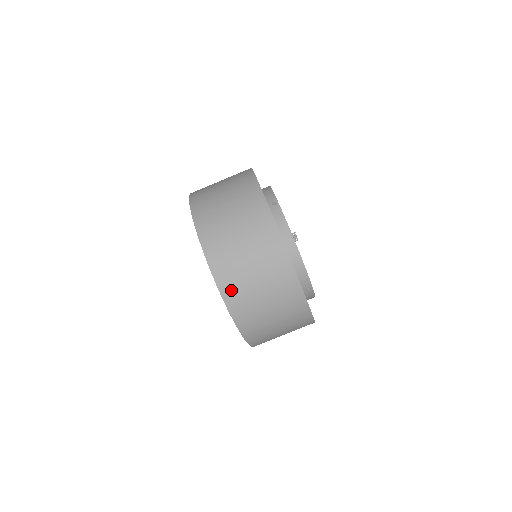
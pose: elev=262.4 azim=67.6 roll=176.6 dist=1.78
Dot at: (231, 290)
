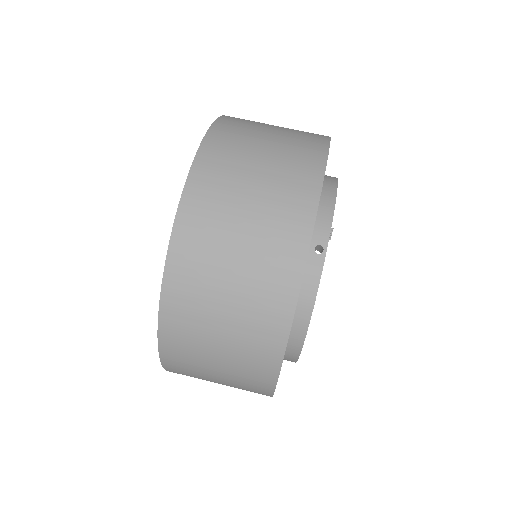
Dot at: (175, 347)
